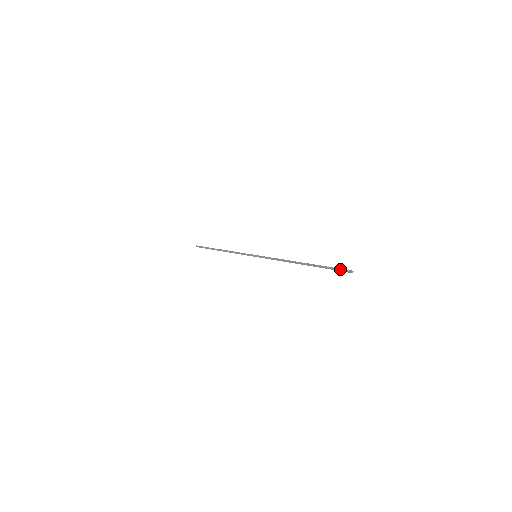
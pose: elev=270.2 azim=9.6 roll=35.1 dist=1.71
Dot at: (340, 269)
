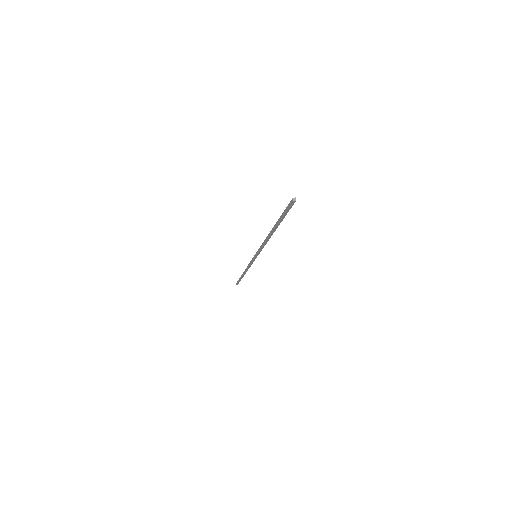
Dot at: (287, 206)
